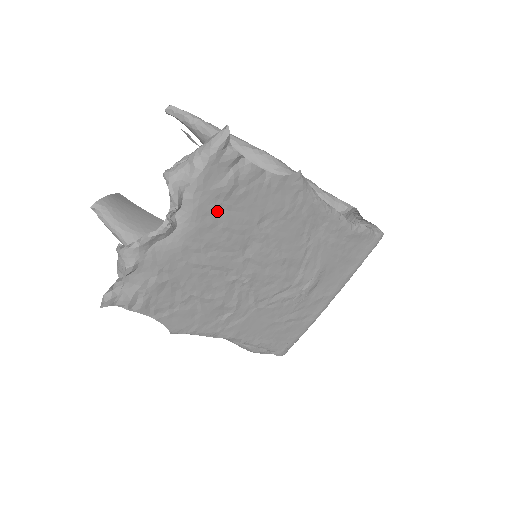
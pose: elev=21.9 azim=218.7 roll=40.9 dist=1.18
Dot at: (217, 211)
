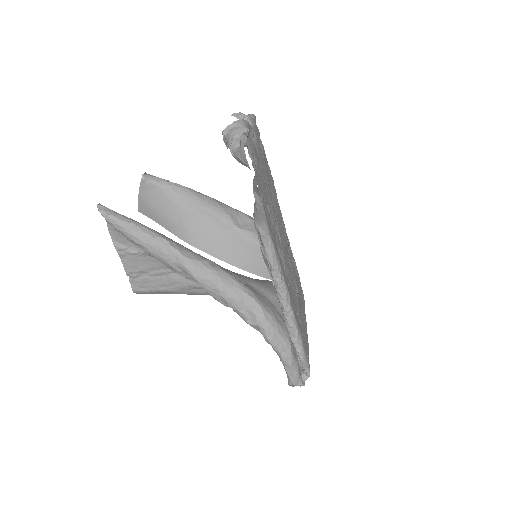
Dot at: (261, 154)
